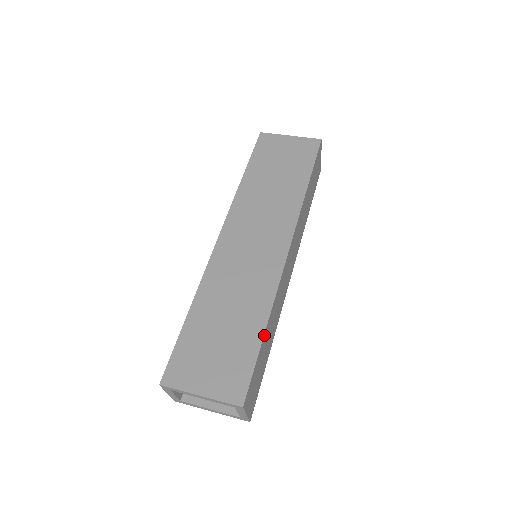
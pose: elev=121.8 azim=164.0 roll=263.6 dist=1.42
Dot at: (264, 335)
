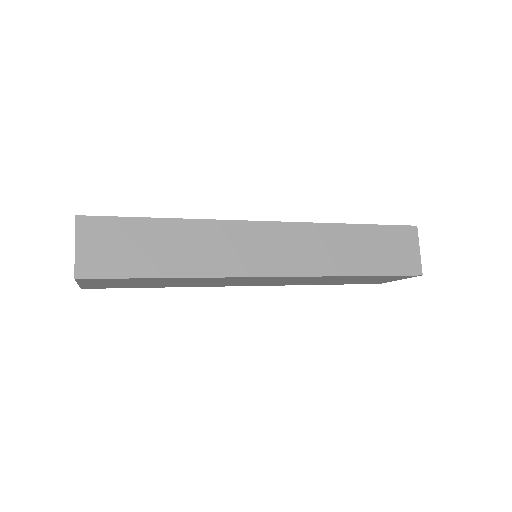
Dot at: (160, 220)
